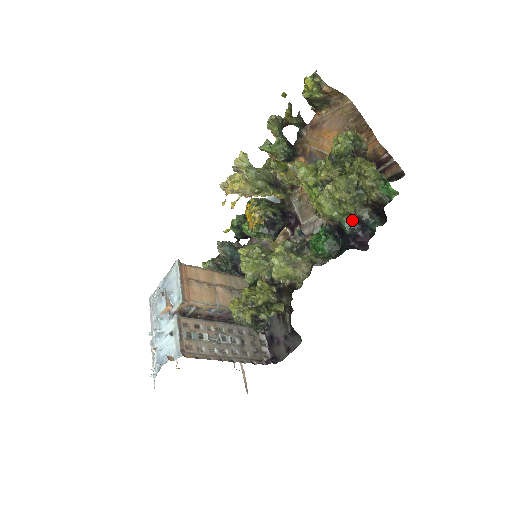
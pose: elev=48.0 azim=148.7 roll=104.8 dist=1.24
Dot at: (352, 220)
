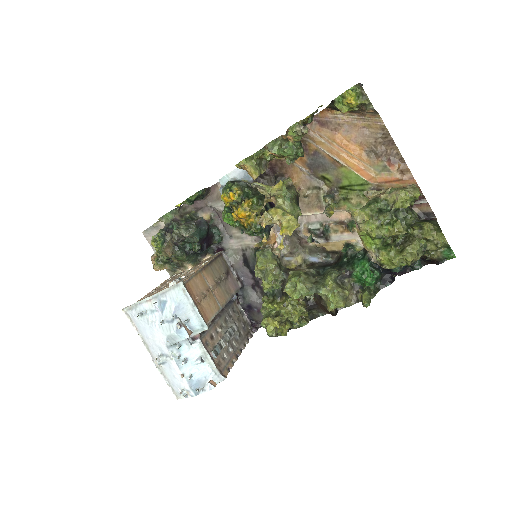
Dot at: occluded
